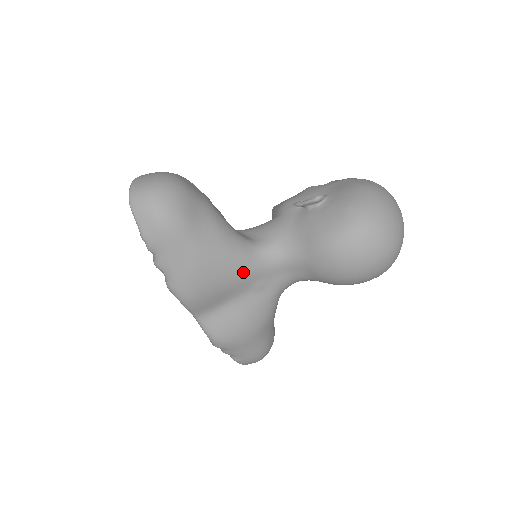
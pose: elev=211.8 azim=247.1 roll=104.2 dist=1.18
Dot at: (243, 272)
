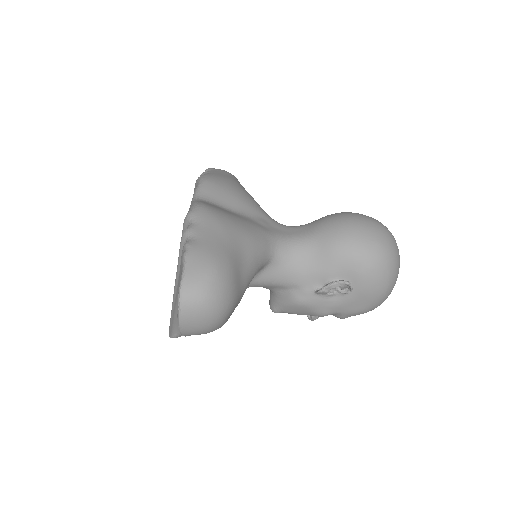
Dot at: (257, 206)
